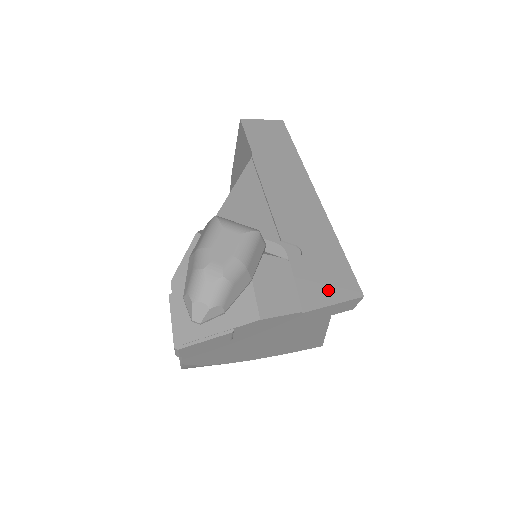
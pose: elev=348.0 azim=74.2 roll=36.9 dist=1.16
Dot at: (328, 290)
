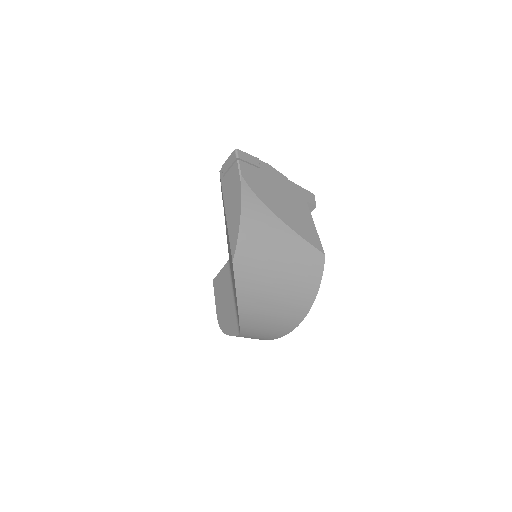
Dot at: occluded
